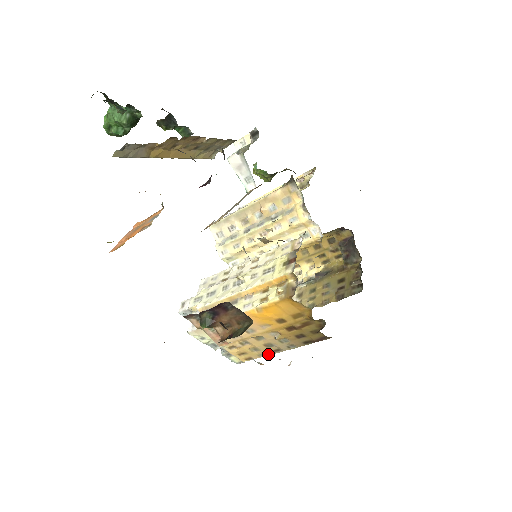
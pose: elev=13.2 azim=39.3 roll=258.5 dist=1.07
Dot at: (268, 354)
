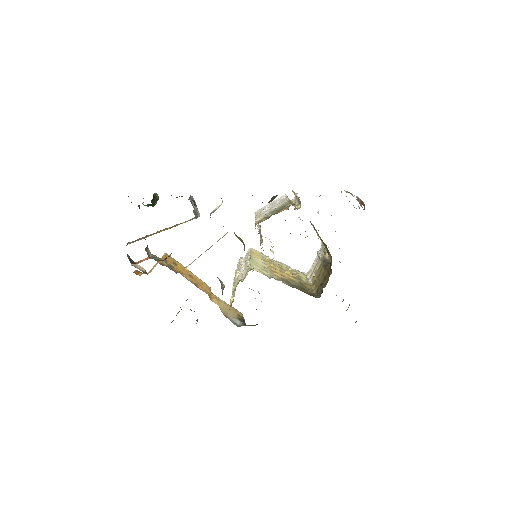
Dot at: occluded
